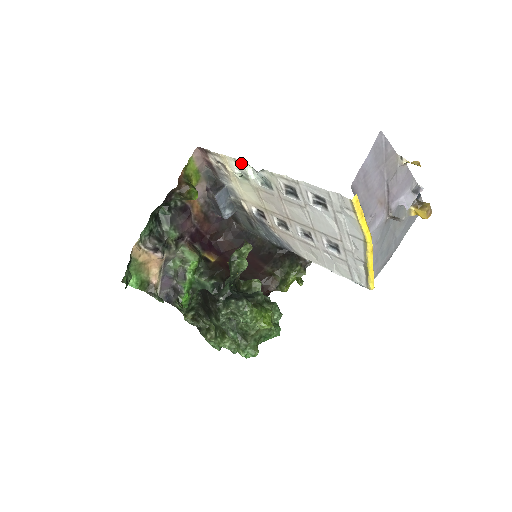
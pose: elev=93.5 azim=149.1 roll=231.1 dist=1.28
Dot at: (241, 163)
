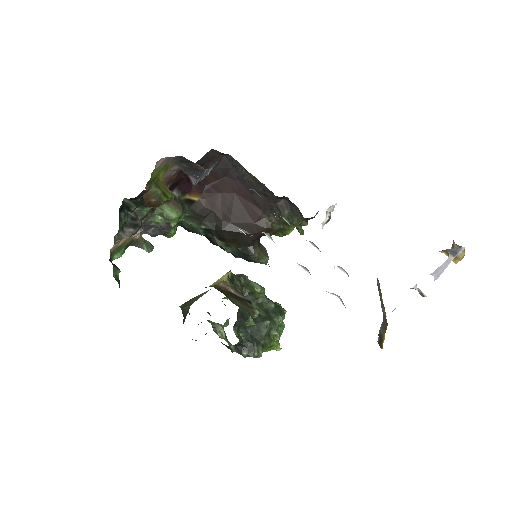
Dot at: occluded
